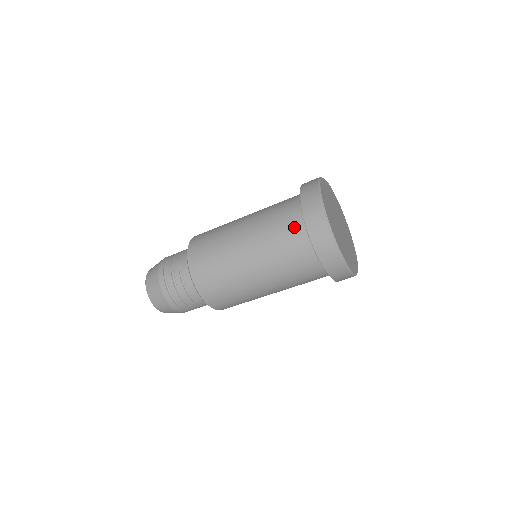
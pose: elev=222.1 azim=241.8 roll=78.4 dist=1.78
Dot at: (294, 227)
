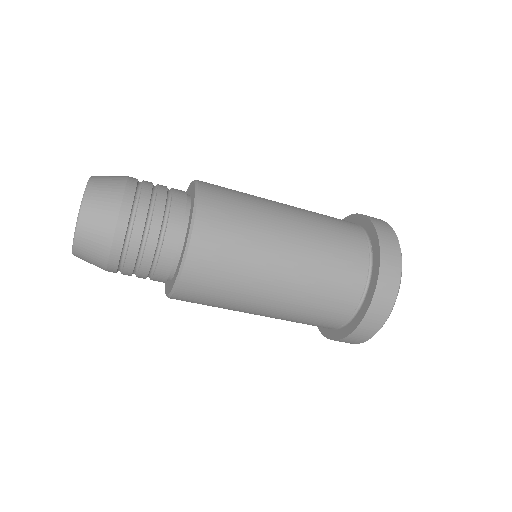
Dot at: (341, 311)
